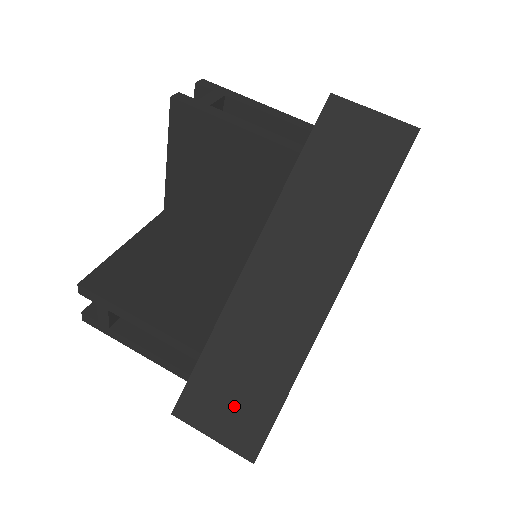
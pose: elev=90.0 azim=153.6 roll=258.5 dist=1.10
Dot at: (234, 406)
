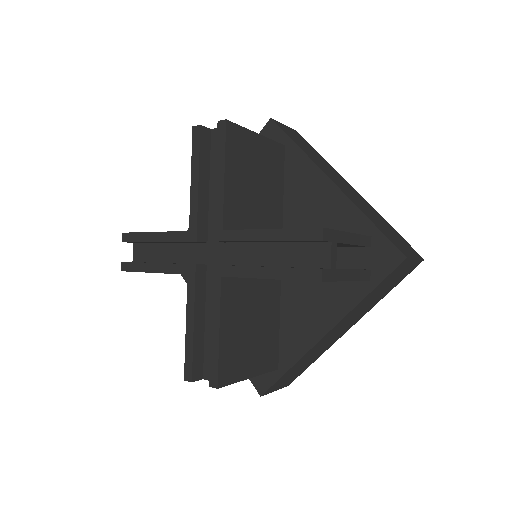
Dot at: occluded
